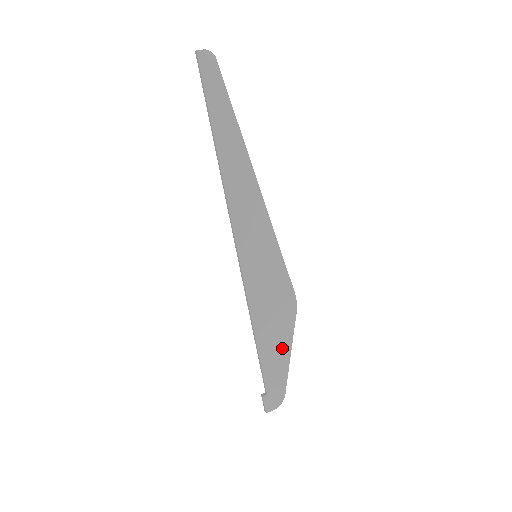
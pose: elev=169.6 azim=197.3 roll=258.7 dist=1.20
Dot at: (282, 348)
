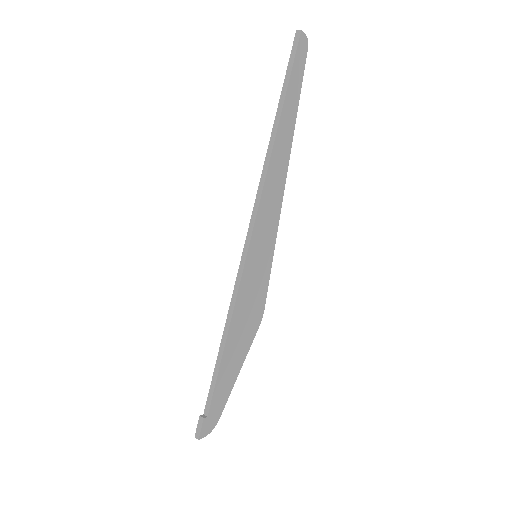
Dot at: (237, 364)
